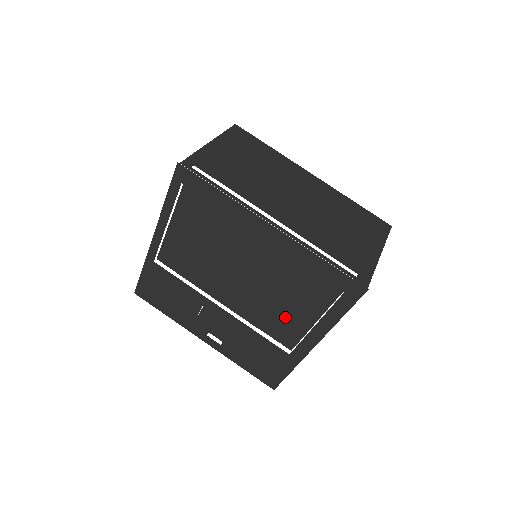
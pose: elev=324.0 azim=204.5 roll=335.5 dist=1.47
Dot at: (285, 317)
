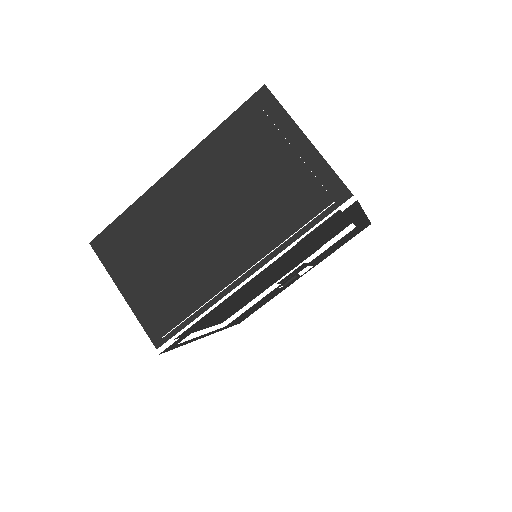
Dot at: (326, 237)
